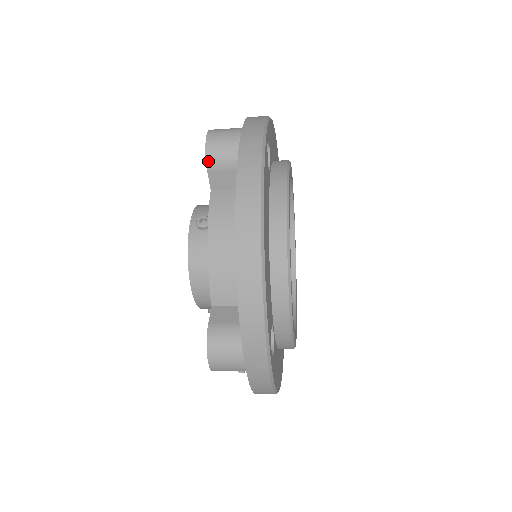
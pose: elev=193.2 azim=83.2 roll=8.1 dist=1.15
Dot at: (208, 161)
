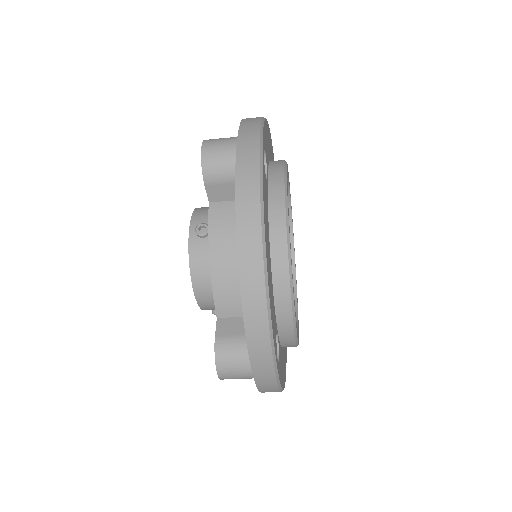
Dot at: (205, 175)
